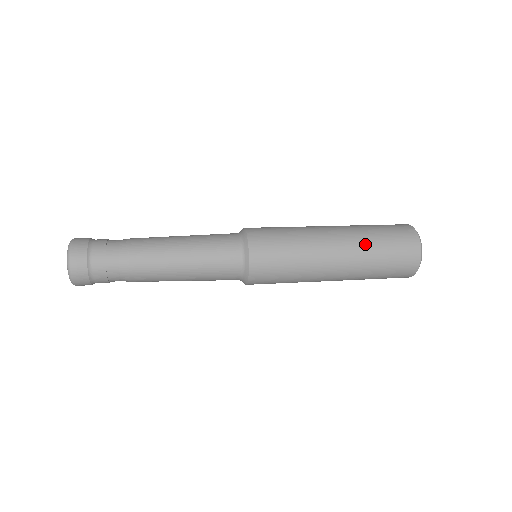
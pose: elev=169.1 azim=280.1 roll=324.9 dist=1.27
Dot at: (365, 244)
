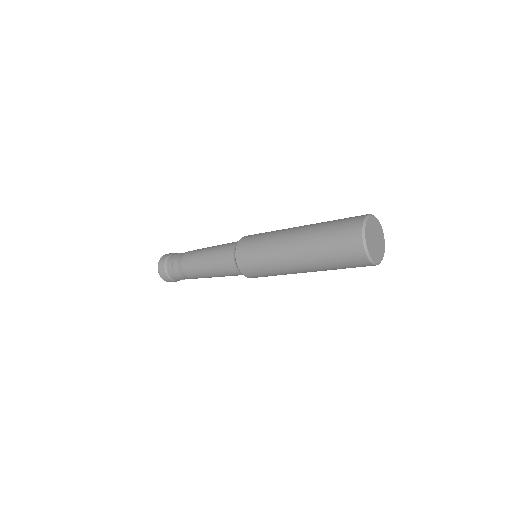
Dot at: (319, 224)
